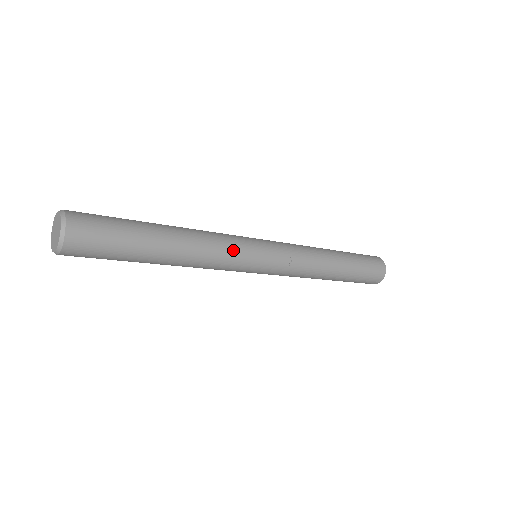
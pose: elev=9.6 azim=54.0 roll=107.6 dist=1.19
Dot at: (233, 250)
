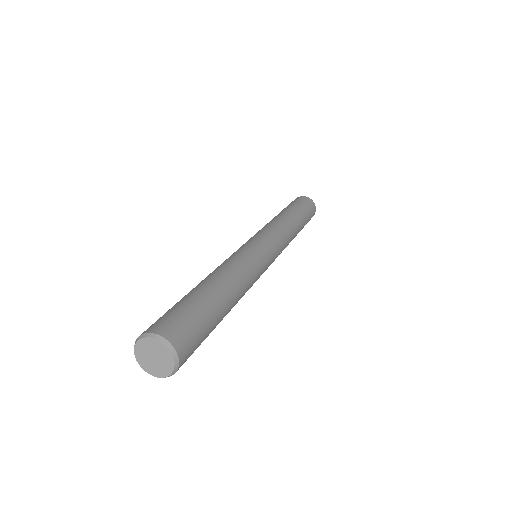
Dot at: (258, 275)
